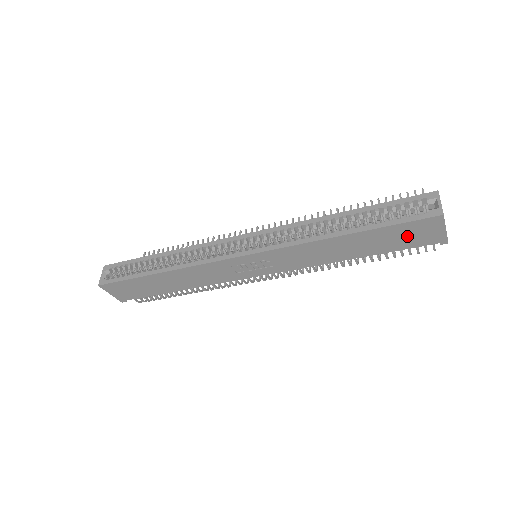
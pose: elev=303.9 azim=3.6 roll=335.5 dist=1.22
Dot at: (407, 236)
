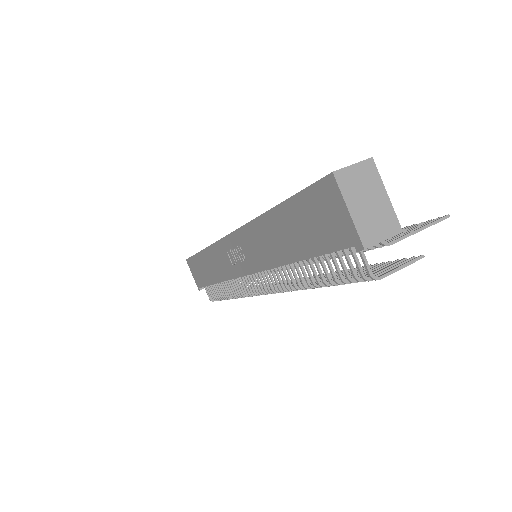
Dot at: (318, 221)
